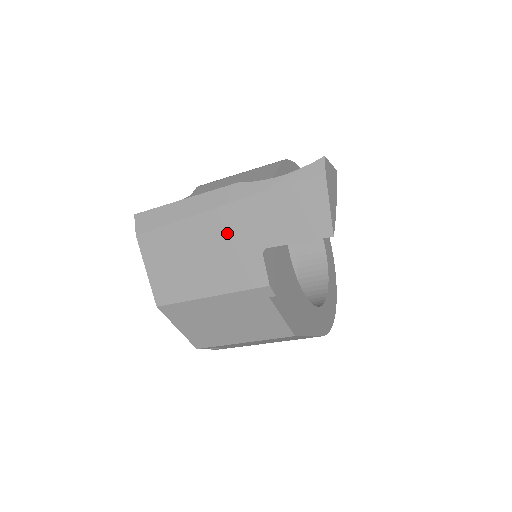
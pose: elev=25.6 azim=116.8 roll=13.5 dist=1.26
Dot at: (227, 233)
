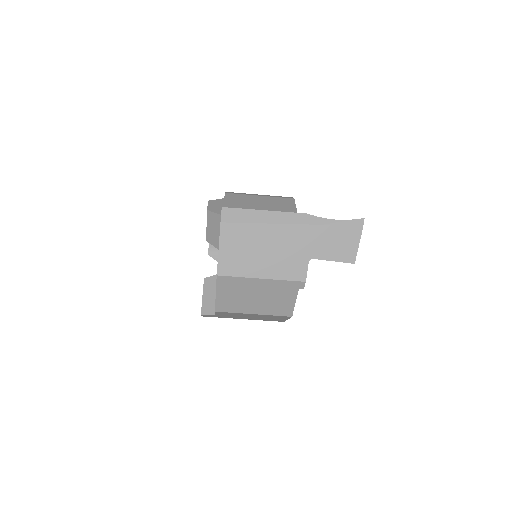
Dot at: (290, 242)
